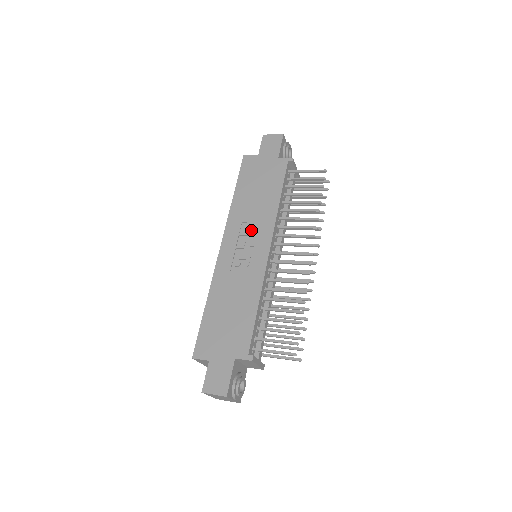
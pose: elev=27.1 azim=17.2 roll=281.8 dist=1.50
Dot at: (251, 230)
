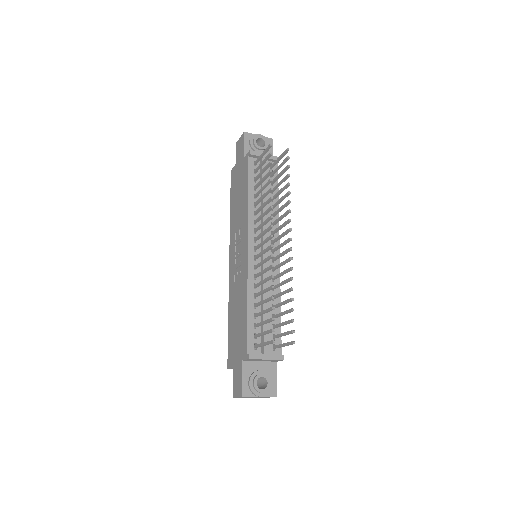
Dot at: (239, 237)
